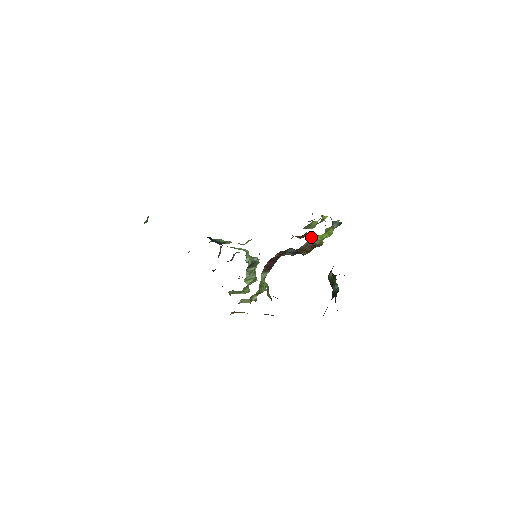
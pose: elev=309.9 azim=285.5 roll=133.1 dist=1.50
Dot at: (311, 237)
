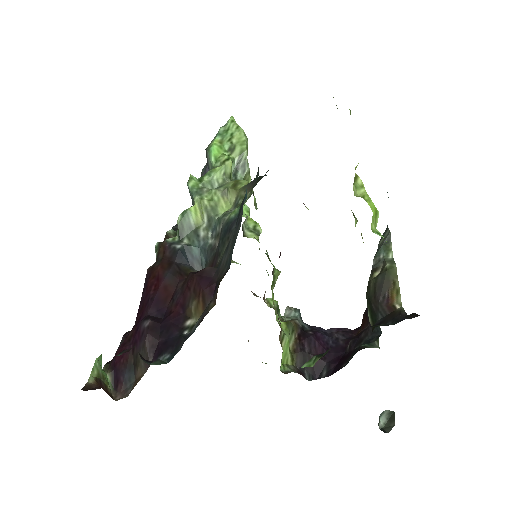
Dot at: occluded
